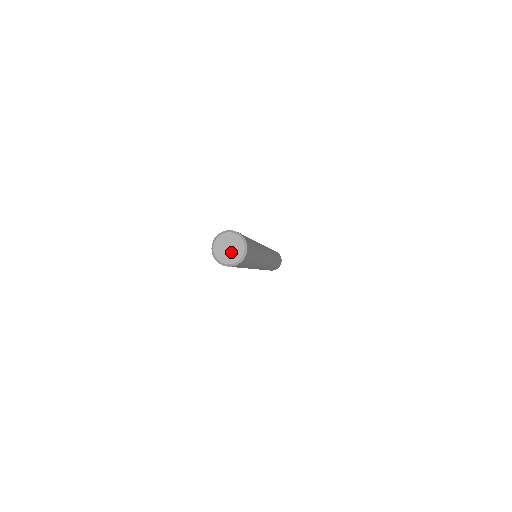
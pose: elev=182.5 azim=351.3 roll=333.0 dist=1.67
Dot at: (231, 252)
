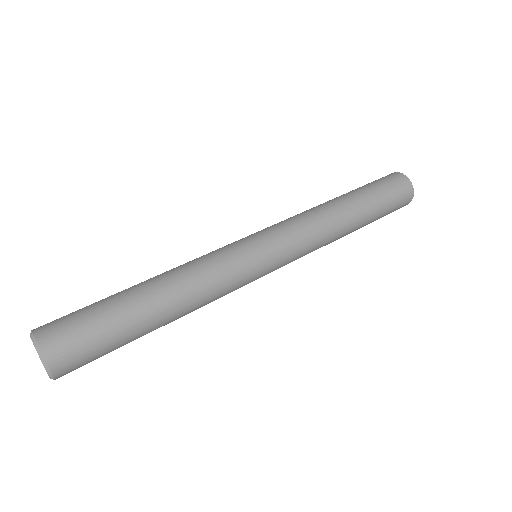
Dot at: occluded
